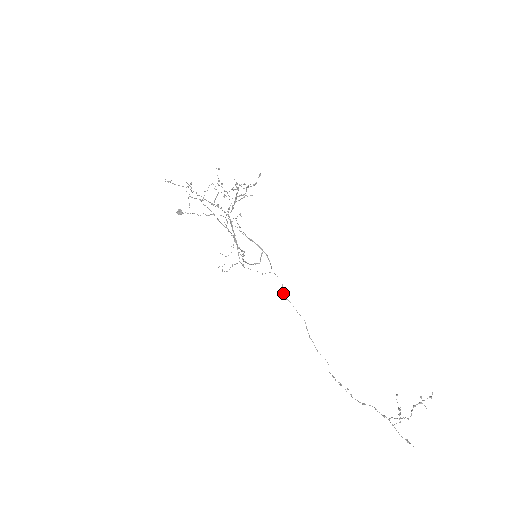
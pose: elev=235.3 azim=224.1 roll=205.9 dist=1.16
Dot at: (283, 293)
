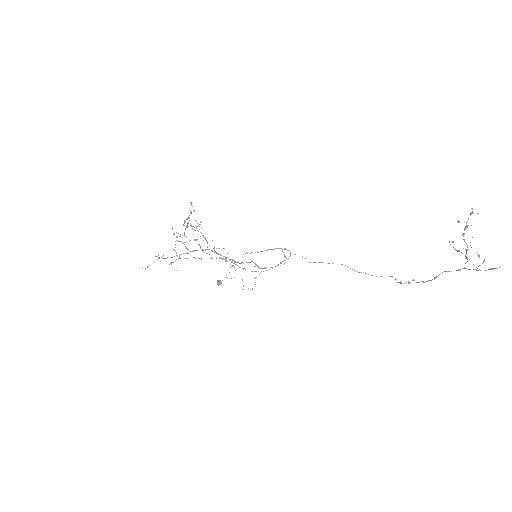
Dot at: occluded
